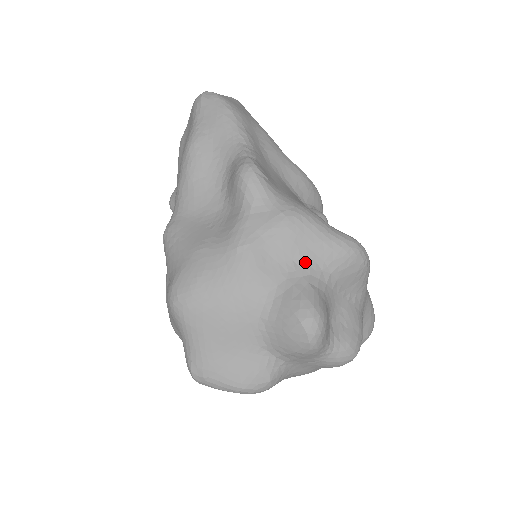
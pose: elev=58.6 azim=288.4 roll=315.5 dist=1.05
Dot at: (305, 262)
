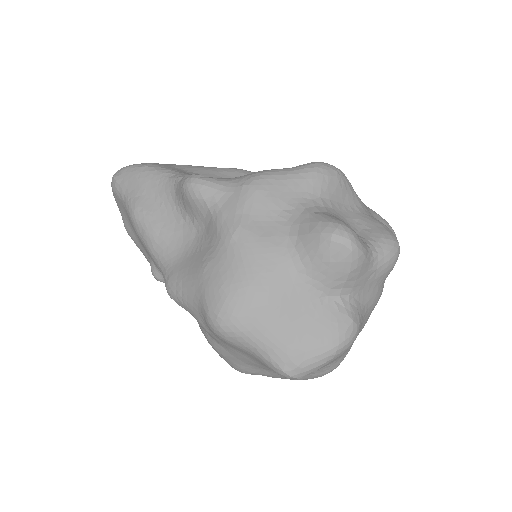
Dot at: (293, 203)
